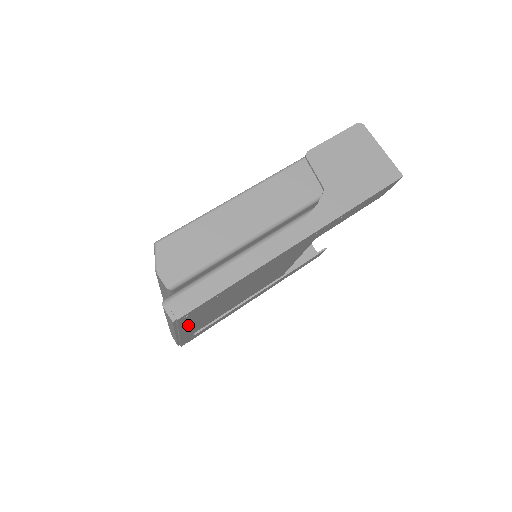
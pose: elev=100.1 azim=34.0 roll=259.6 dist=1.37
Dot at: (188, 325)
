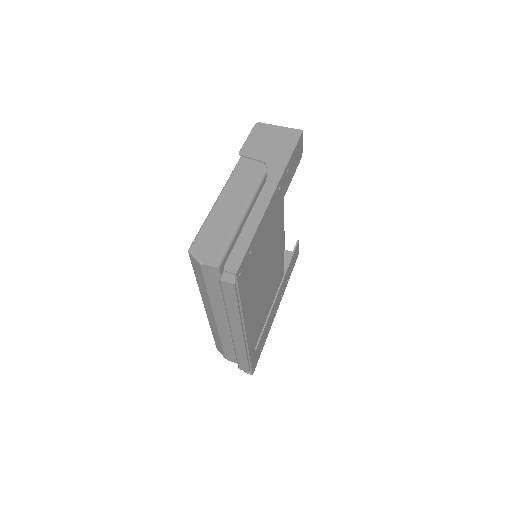
Dot at: (245, 306)
